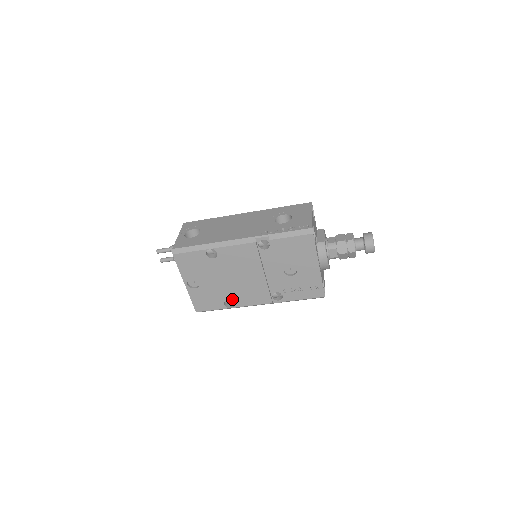
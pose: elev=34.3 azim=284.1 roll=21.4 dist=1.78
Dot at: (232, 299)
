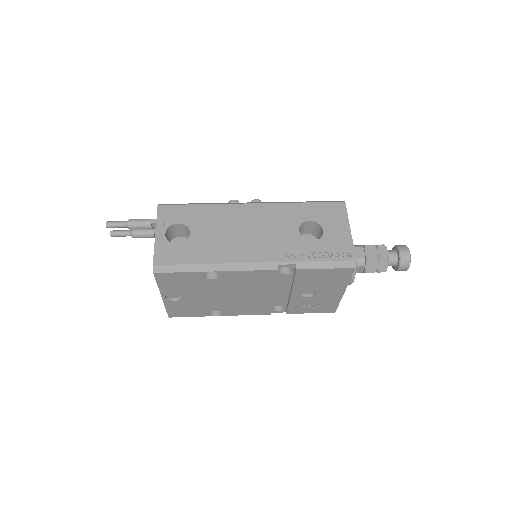
Dot at: (221, 310)
